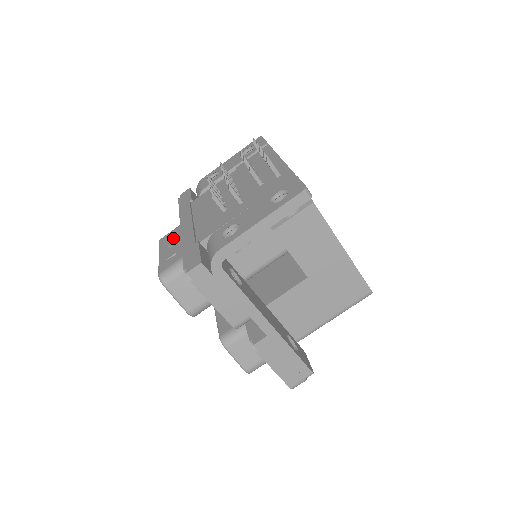
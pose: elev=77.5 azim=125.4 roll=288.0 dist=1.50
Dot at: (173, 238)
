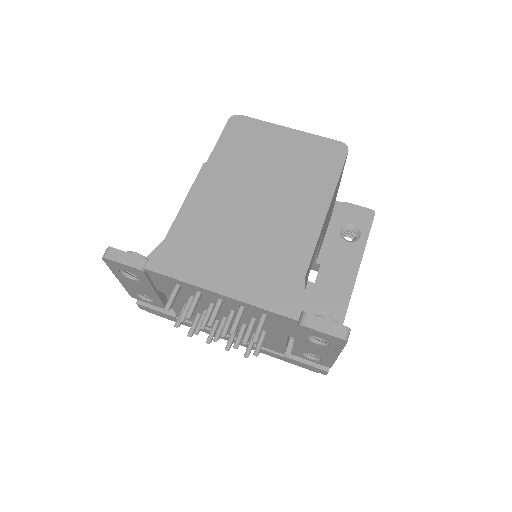
Dot at: occluded
